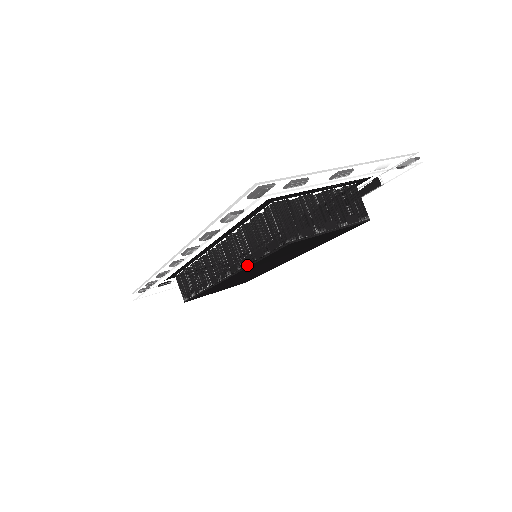
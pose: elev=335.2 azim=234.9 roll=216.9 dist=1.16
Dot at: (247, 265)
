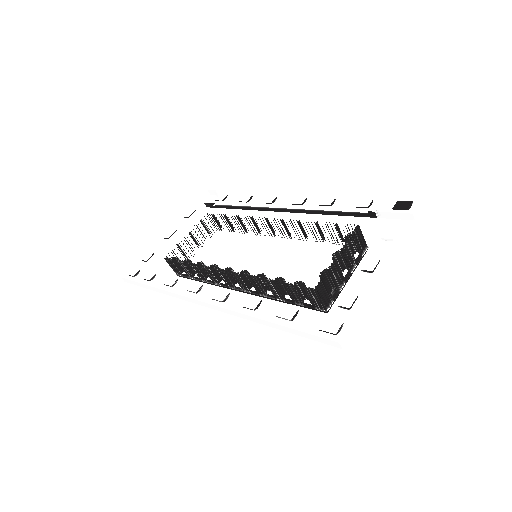
Dot at: (273, 299)
